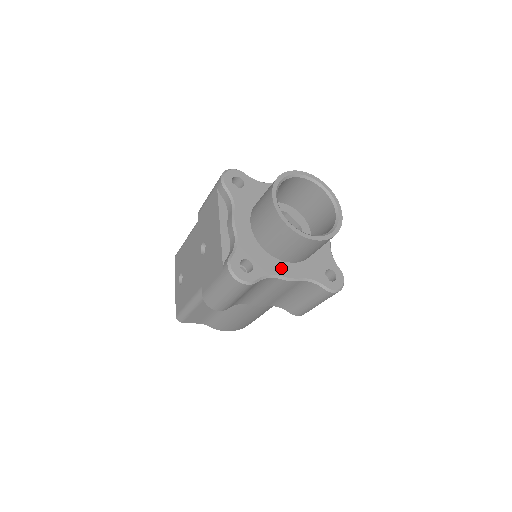
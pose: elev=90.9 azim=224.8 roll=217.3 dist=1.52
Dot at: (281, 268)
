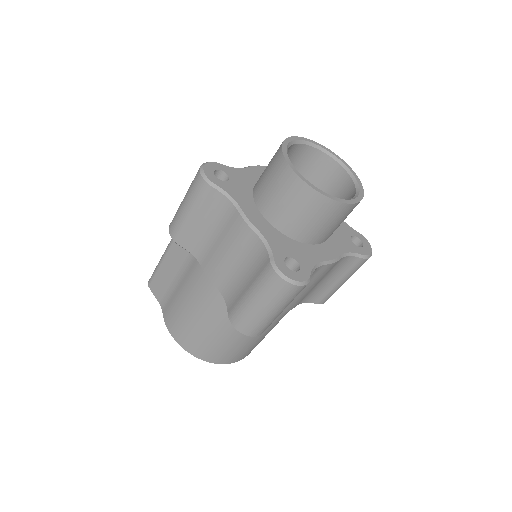
Dot at: (249, 208)
